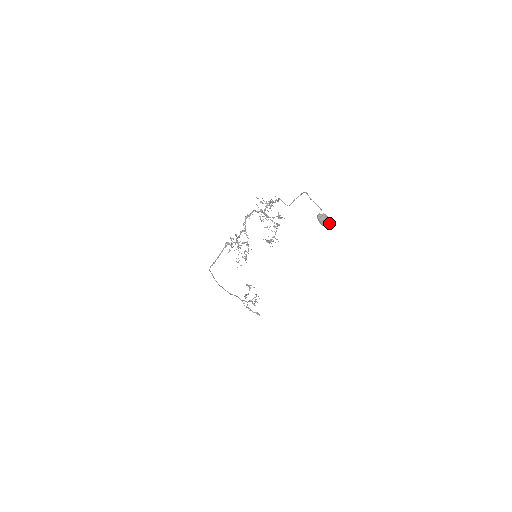
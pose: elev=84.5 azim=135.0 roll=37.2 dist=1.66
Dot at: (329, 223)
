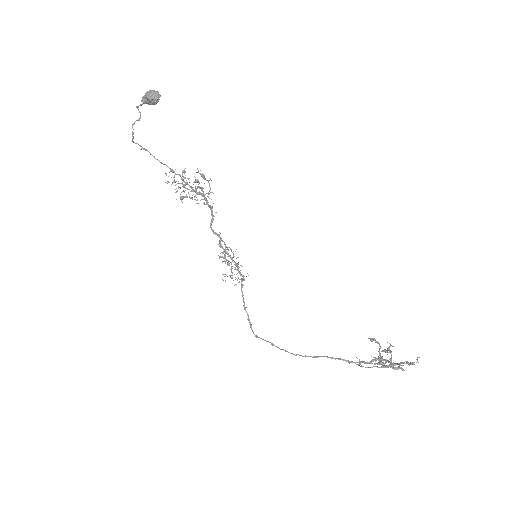
Dot at: (157, 93)
